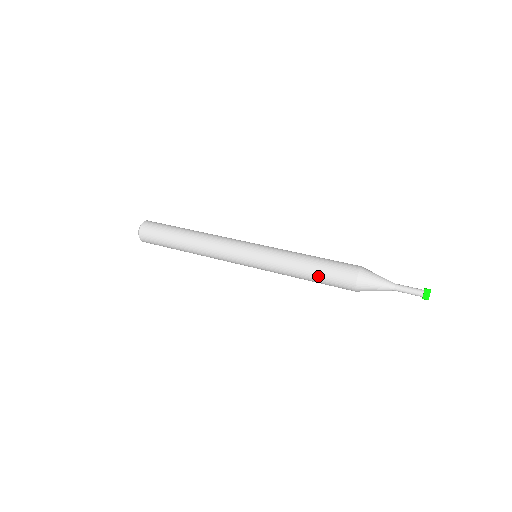
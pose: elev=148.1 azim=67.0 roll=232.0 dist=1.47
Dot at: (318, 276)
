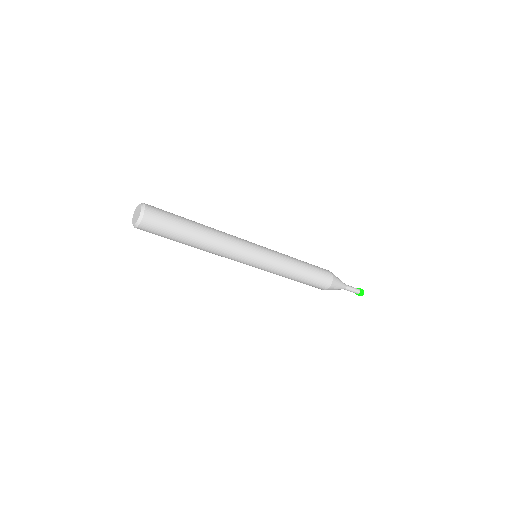
Dot at: (309, 265)
